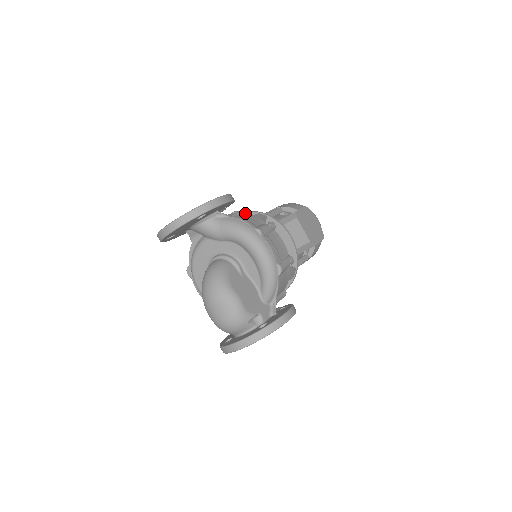
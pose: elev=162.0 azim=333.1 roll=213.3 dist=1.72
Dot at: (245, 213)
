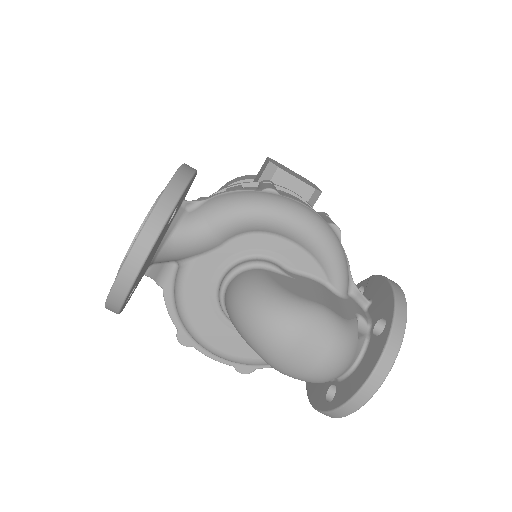
Dot at: occluded
